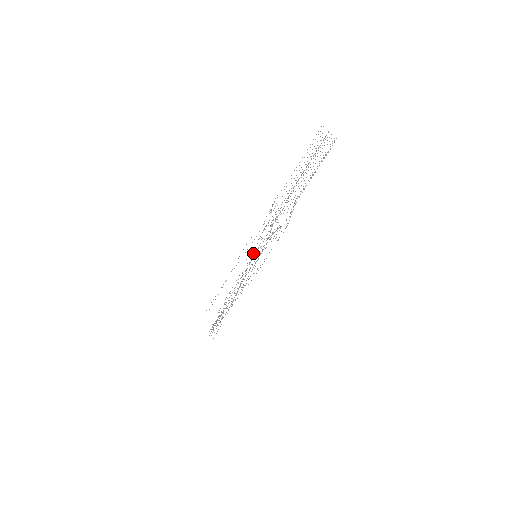
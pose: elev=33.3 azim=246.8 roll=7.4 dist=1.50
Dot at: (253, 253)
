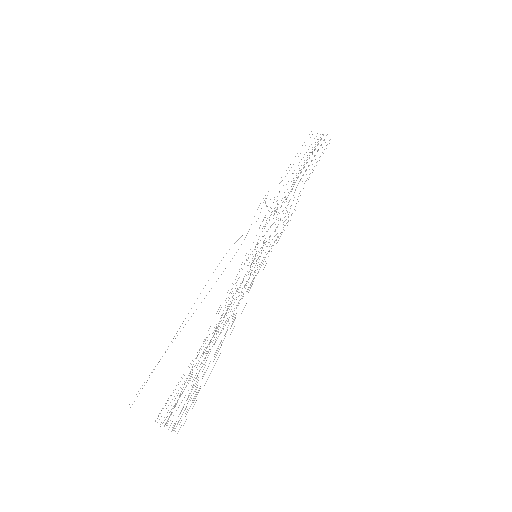
Dot at: occluded
